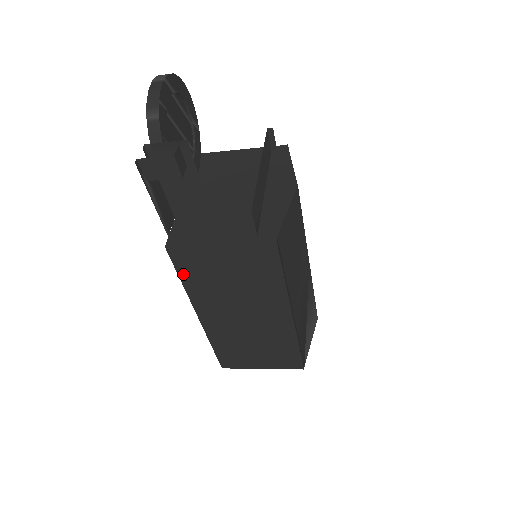
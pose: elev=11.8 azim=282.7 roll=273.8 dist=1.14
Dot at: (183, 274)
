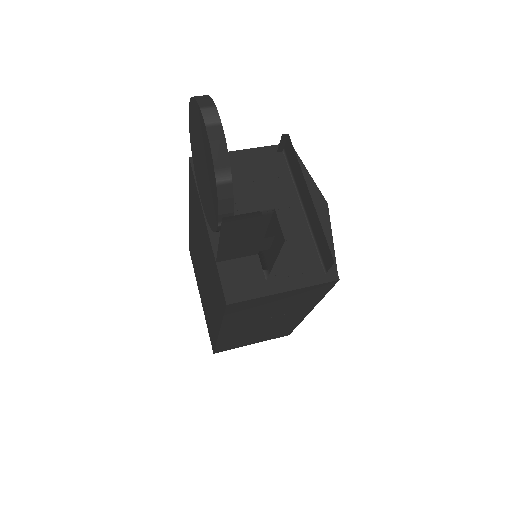
Dot at: (229, 315)
